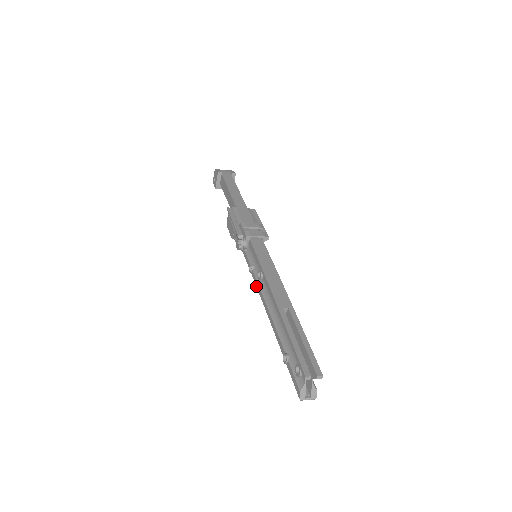
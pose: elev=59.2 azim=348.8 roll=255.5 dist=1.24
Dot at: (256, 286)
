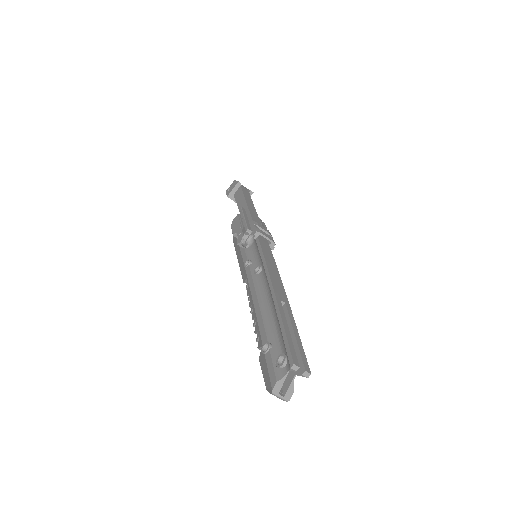
Dot at: (248, 279)
